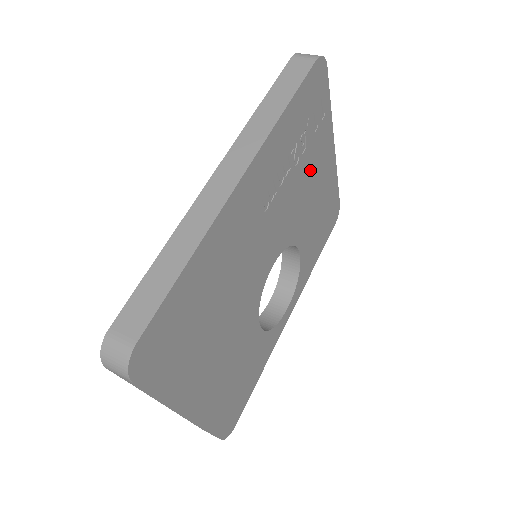
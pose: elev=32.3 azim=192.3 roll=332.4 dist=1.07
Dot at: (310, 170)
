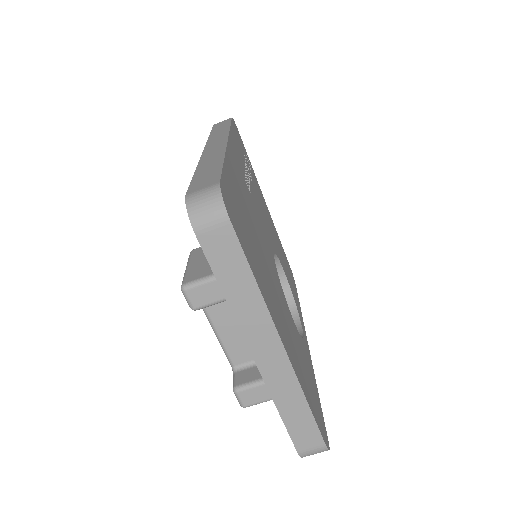
Dot at: occluded
